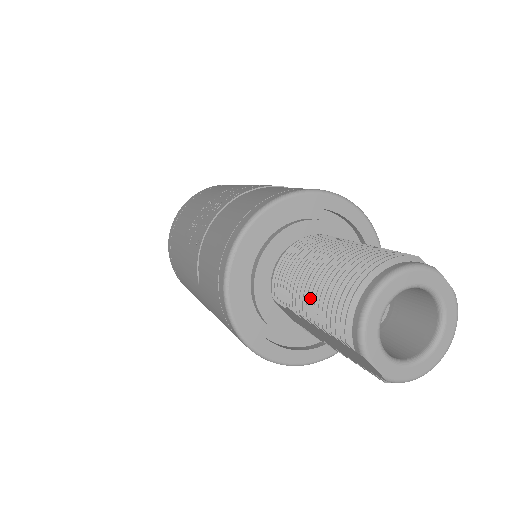
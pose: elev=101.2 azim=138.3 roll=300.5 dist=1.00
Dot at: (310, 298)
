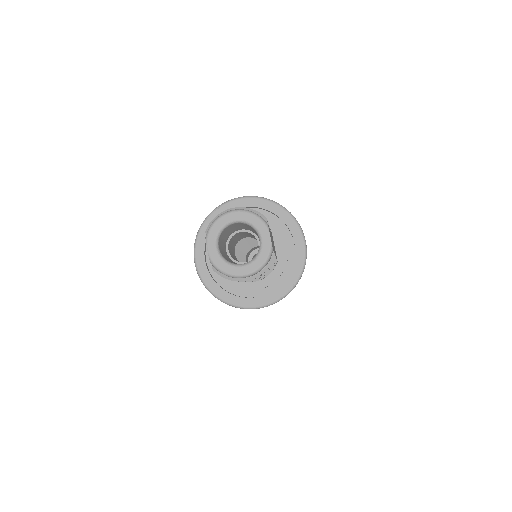
Dot at: occluded
